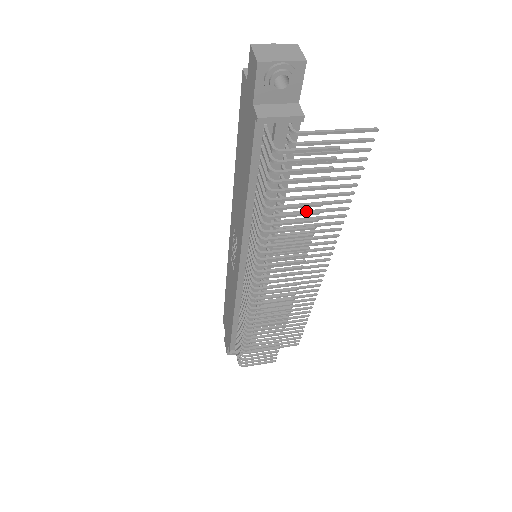
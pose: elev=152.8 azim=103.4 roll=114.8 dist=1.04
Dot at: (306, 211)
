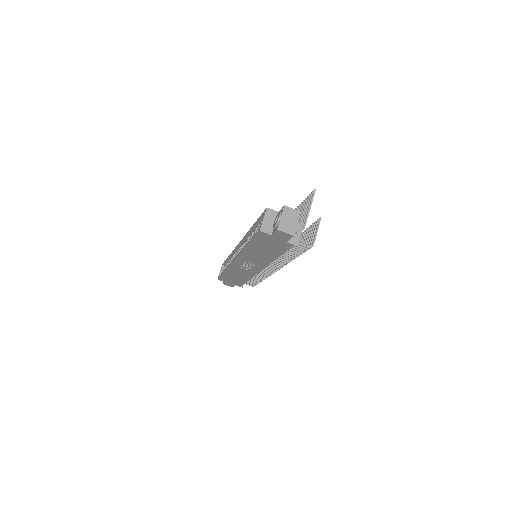
Dot at: occluded
